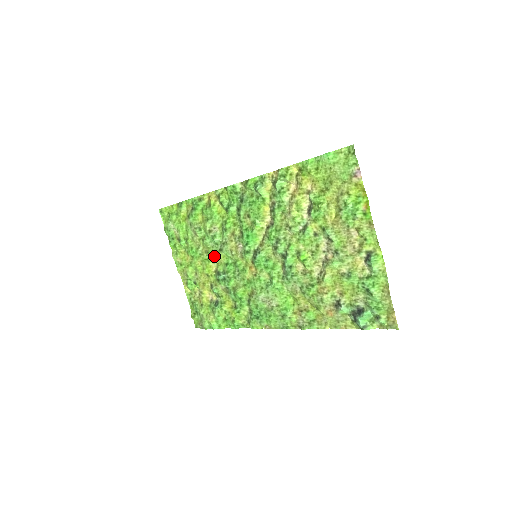
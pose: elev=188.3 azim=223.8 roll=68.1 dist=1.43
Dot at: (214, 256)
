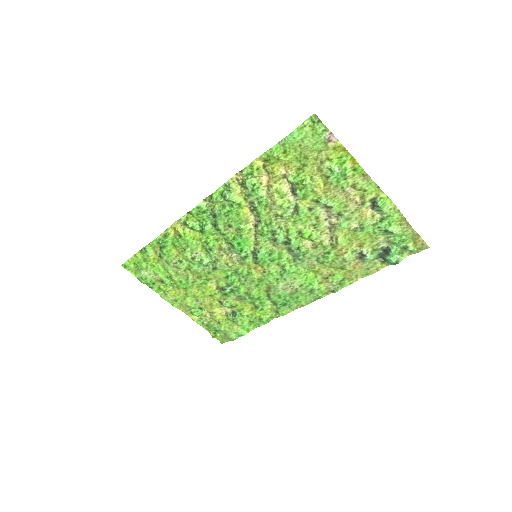
Dot at: (209, 277)
